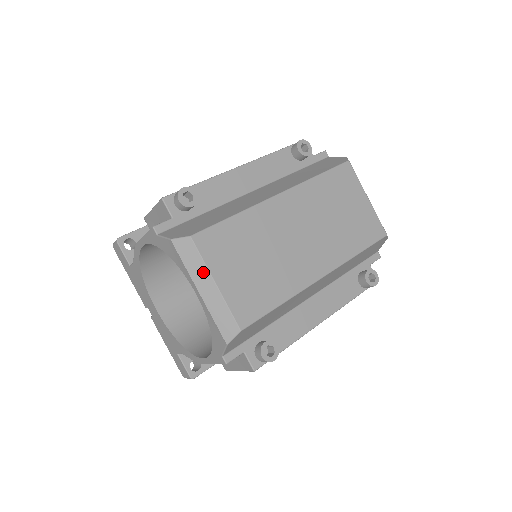
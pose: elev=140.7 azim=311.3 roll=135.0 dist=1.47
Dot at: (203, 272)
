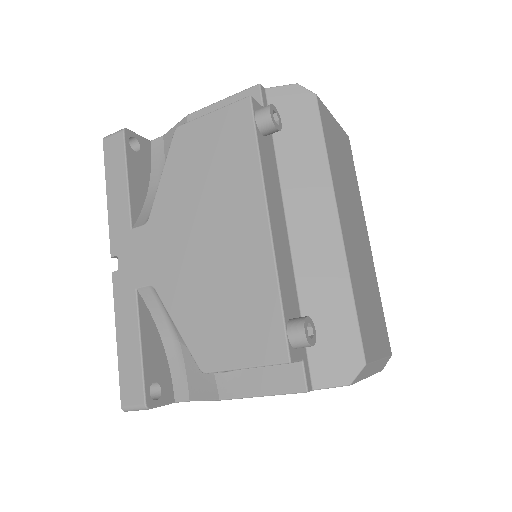
Dot at: (373, 366)
